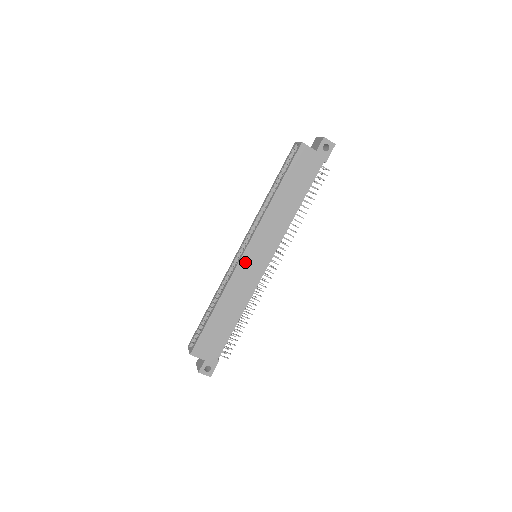
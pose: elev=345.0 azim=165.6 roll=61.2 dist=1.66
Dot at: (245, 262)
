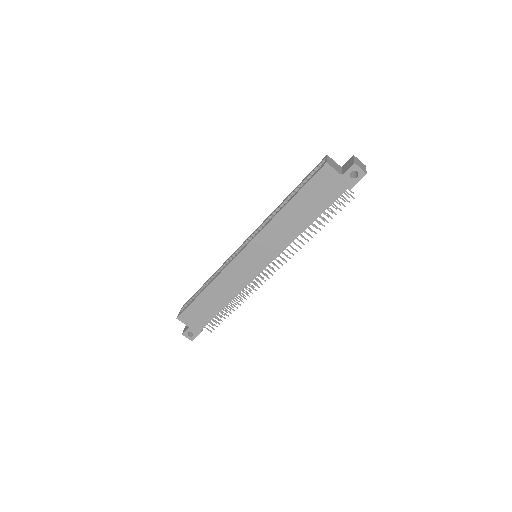
Dot at: (240, 260)
